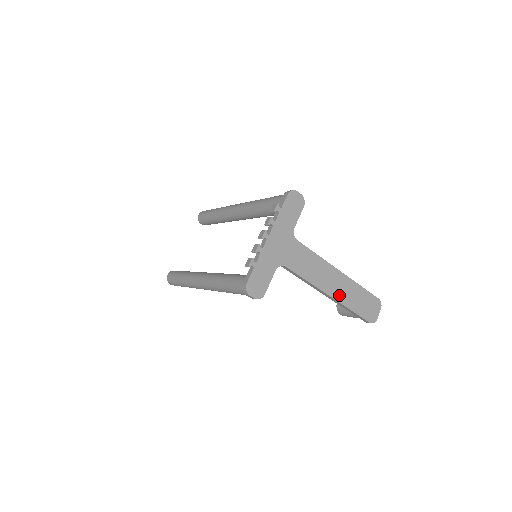
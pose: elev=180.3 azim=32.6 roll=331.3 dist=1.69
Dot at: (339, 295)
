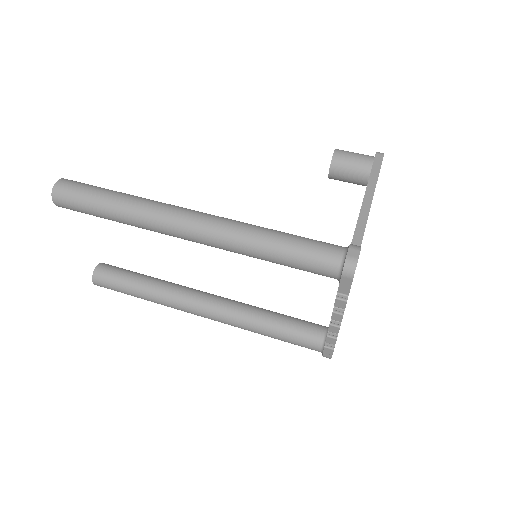
Dot at: occluded
